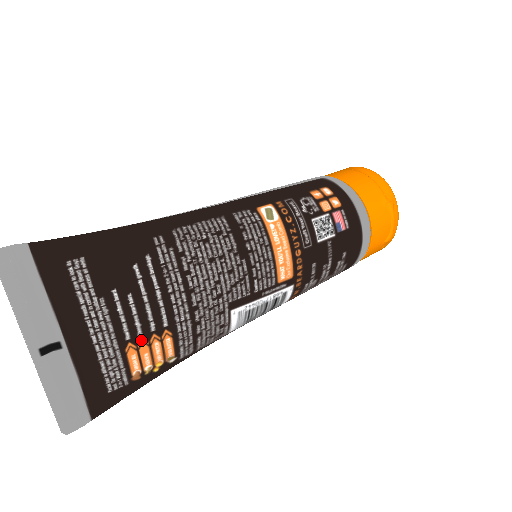
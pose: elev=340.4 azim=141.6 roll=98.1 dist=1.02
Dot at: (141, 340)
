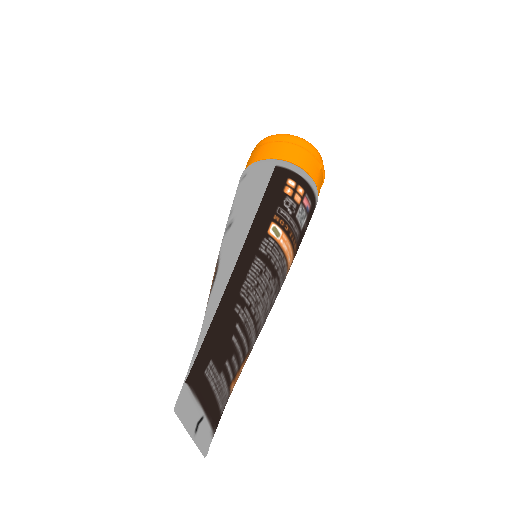
Dot at: (237, 374)
